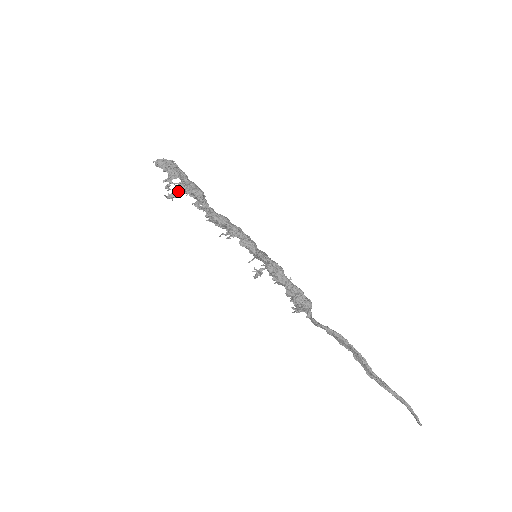
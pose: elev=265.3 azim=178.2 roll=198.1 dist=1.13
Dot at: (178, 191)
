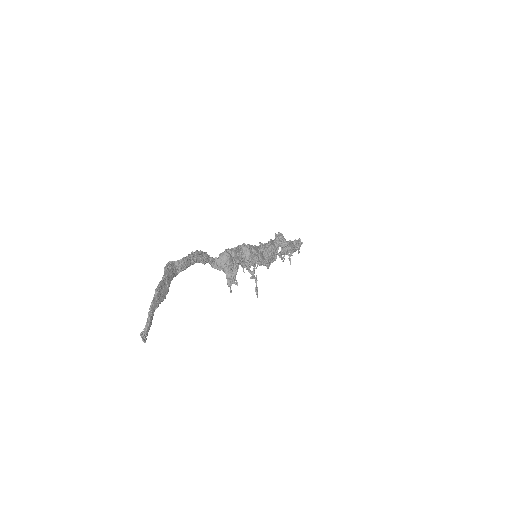
Dot at: occluded
